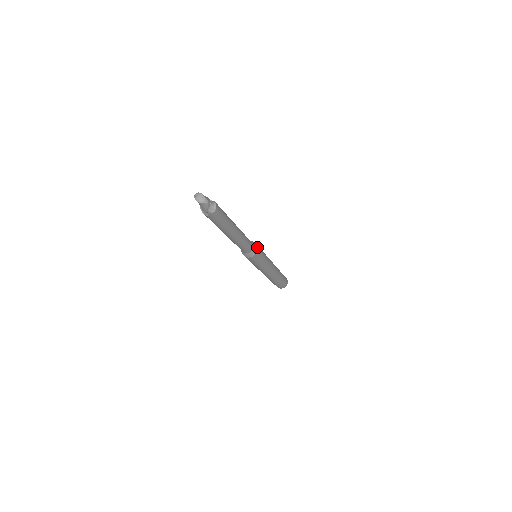
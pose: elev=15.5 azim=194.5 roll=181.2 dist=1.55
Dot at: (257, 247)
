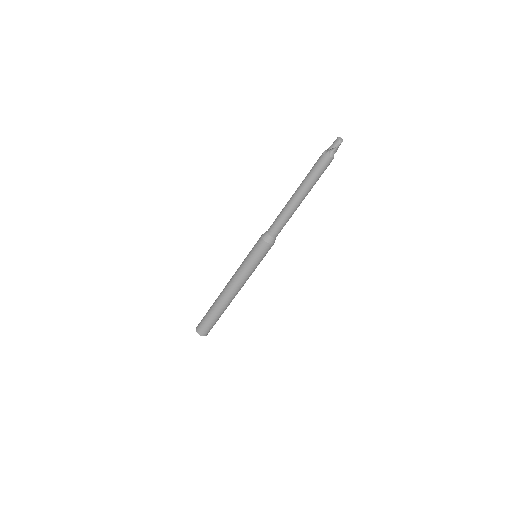
Dot at: (273, 244)
